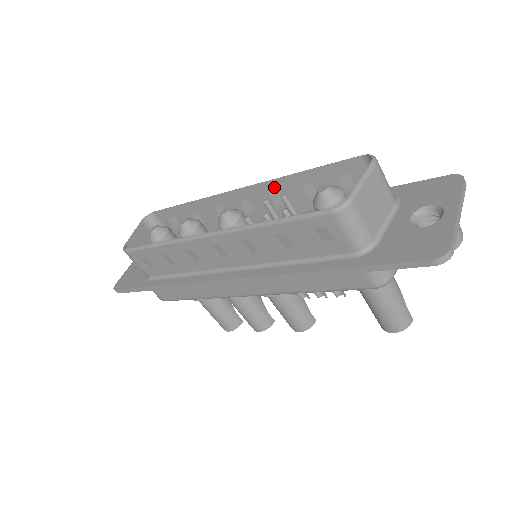
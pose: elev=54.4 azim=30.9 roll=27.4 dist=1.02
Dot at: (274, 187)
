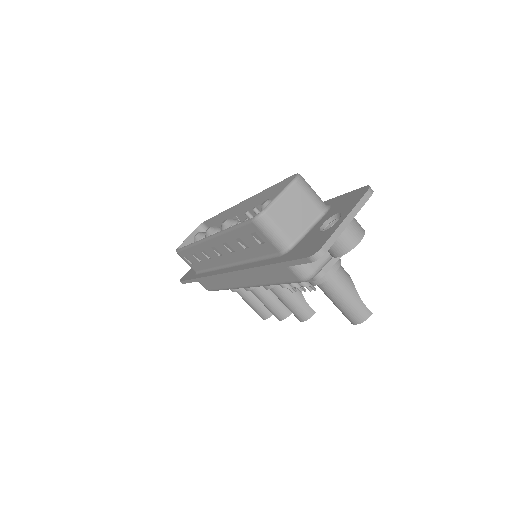
Dot at: (258, 201)
